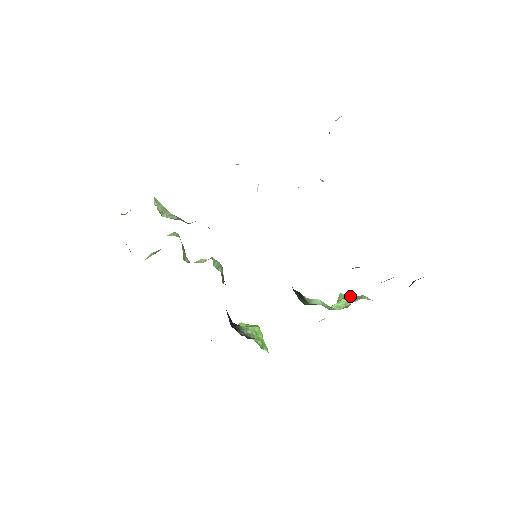
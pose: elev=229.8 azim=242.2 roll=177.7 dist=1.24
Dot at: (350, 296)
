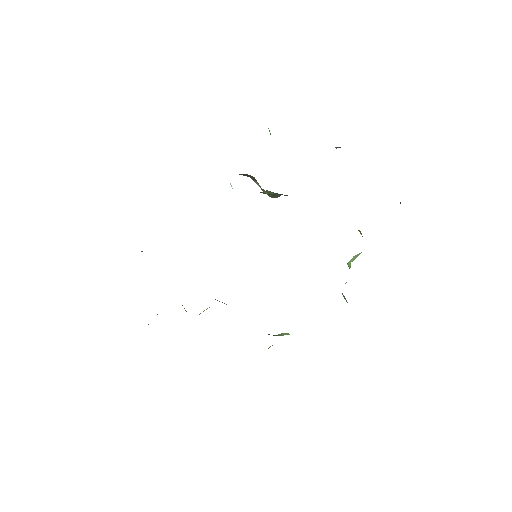
Dot at: occluded
